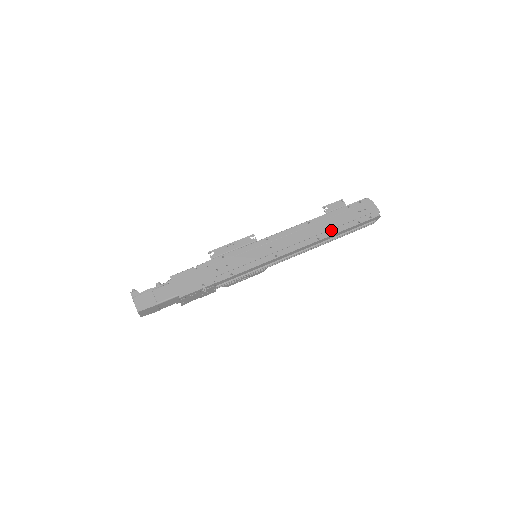
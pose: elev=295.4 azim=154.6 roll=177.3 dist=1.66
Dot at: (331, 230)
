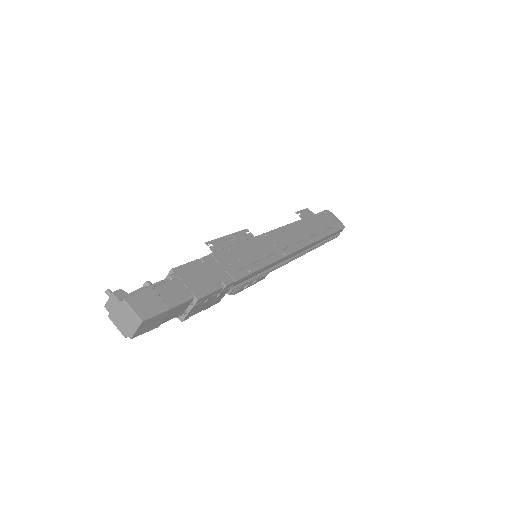
Dot at: (318, 234)
